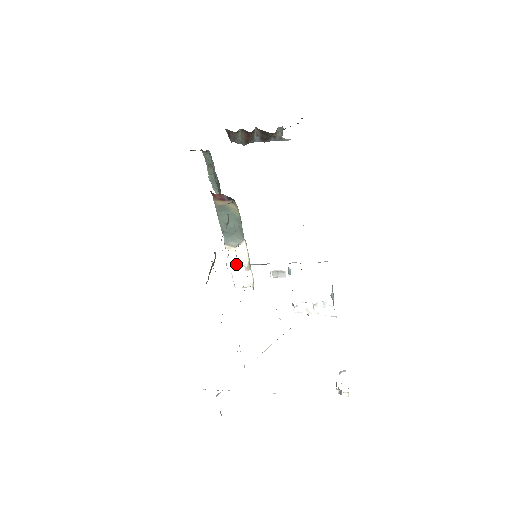
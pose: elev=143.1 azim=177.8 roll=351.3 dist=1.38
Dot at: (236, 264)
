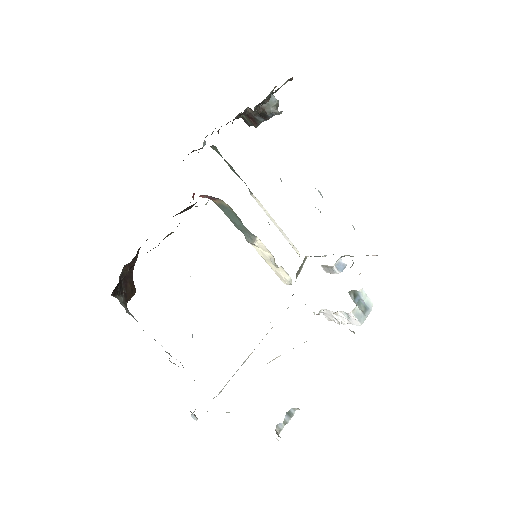
Dot at: (268, 260)
